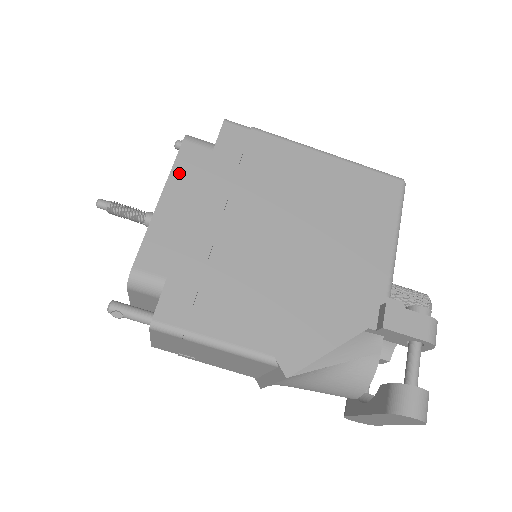
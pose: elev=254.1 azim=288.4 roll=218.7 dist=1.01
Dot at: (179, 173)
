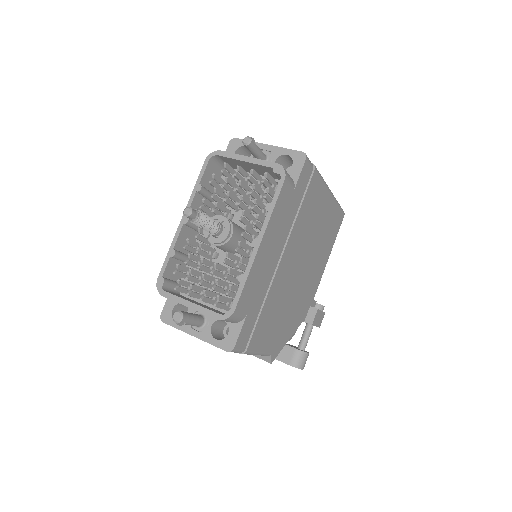
Dot at: (275, 216)
